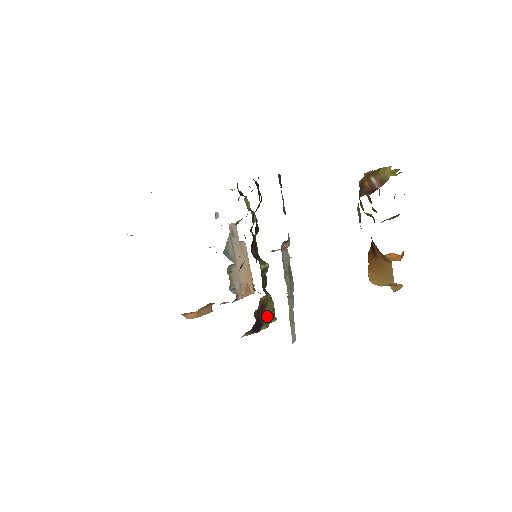
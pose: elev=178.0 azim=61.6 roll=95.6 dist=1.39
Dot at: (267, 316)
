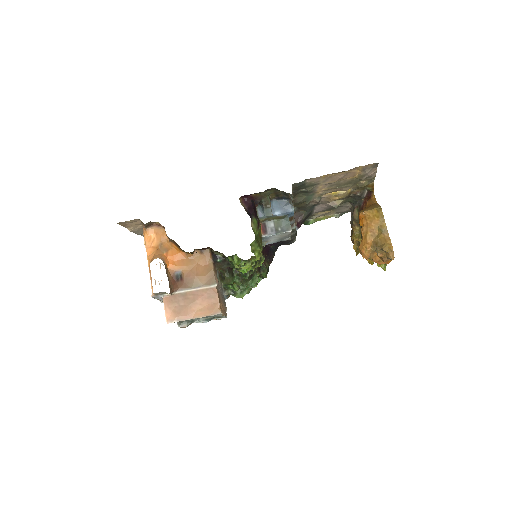
Dot at: (270, 201)
